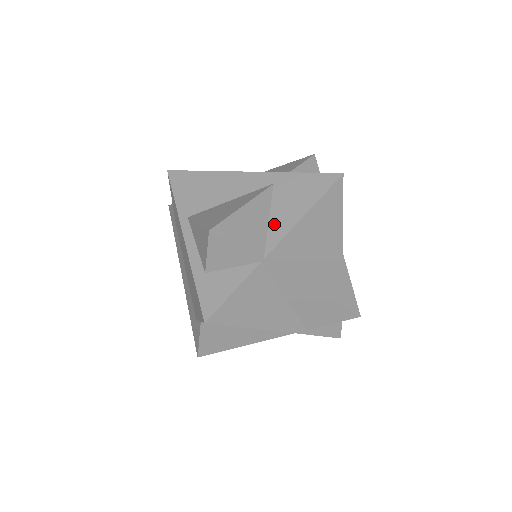
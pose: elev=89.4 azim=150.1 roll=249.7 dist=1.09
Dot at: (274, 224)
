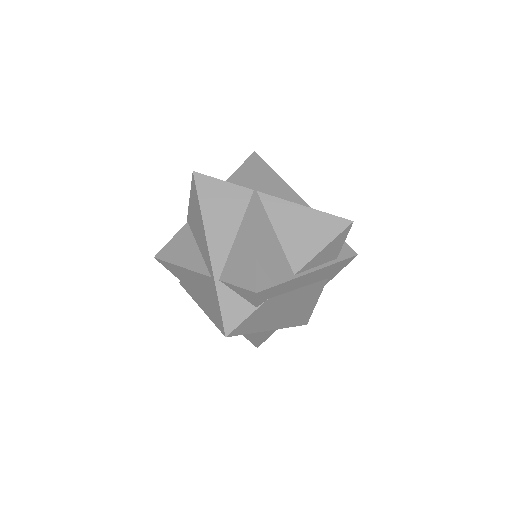
Dot at: occluded
